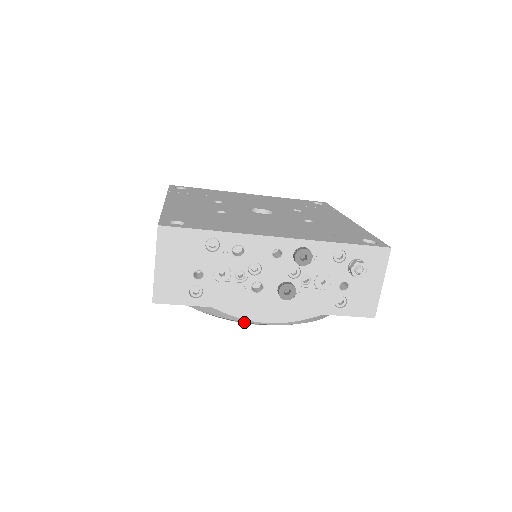
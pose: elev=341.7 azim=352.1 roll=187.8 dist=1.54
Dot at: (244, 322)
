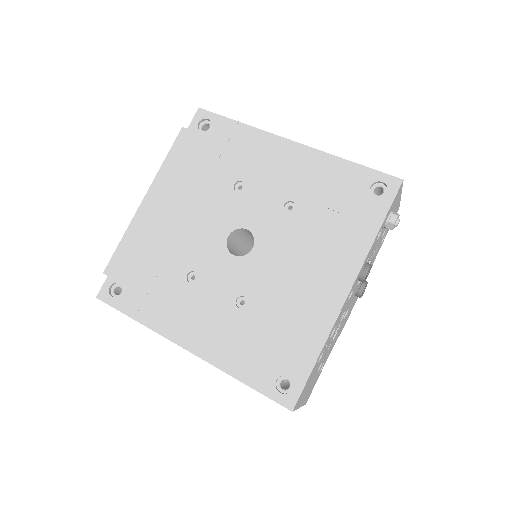
Dot at: occluded
